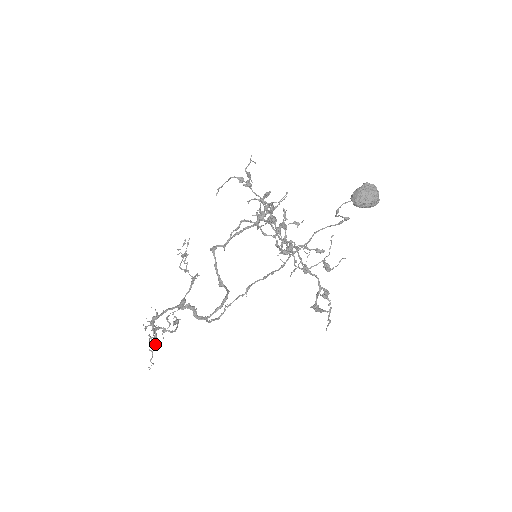
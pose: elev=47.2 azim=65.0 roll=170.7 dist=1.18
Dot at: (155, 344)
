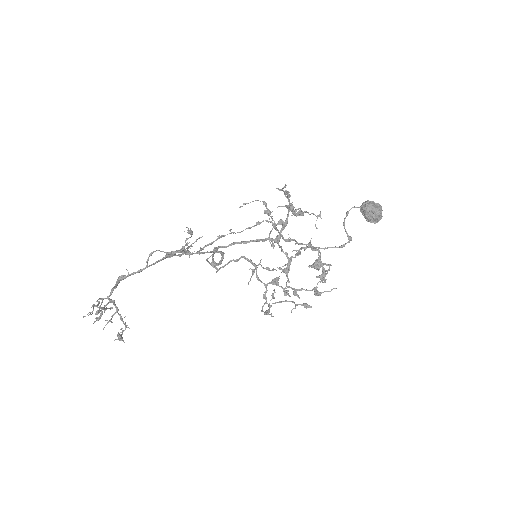
Dot at: (101, 310)
